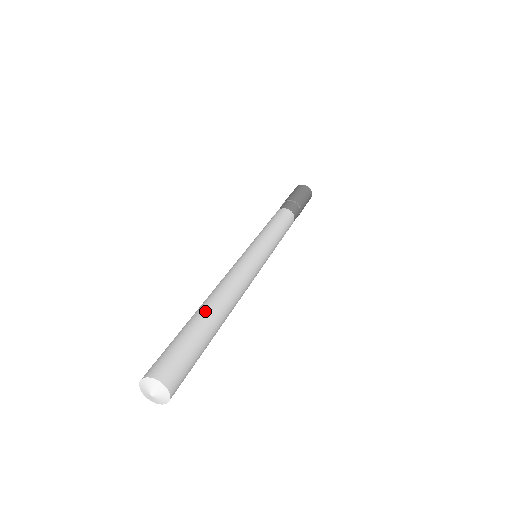
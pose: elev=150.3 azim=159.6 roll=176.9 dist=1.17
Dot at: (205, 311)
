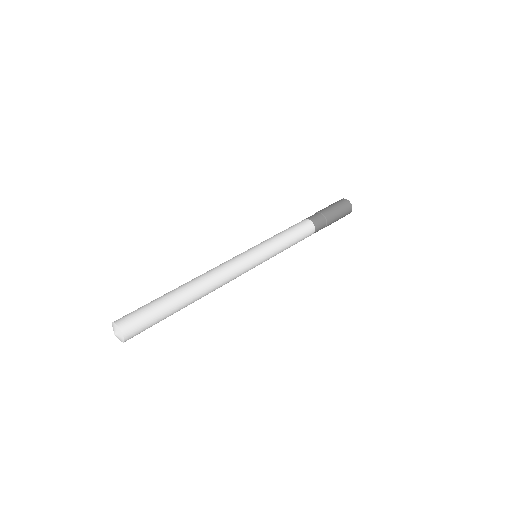
Dot at: (177, 288)
